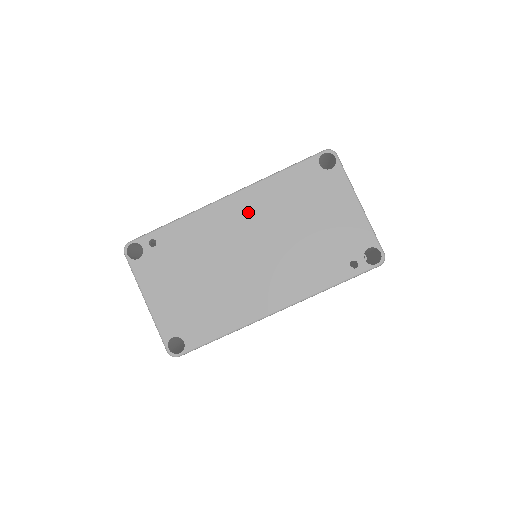
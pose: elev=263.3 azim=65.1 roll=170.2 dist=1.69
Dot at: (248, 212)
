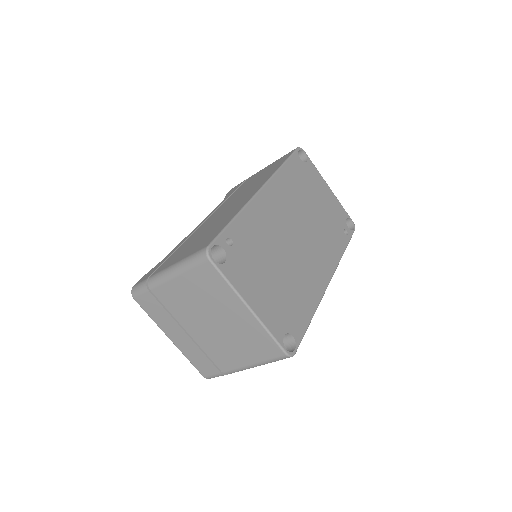
Dot at: (280, 200)
